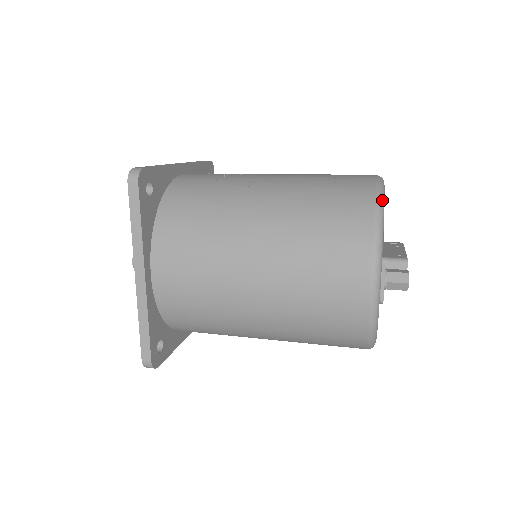
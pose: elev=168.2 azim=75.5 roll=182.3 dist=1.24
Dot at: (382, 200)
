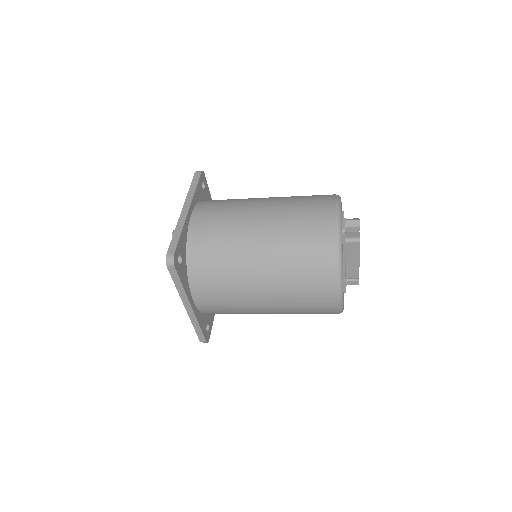
Dot at: occluded
